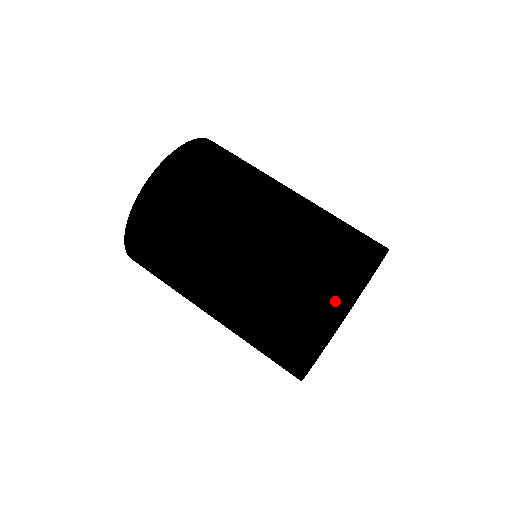
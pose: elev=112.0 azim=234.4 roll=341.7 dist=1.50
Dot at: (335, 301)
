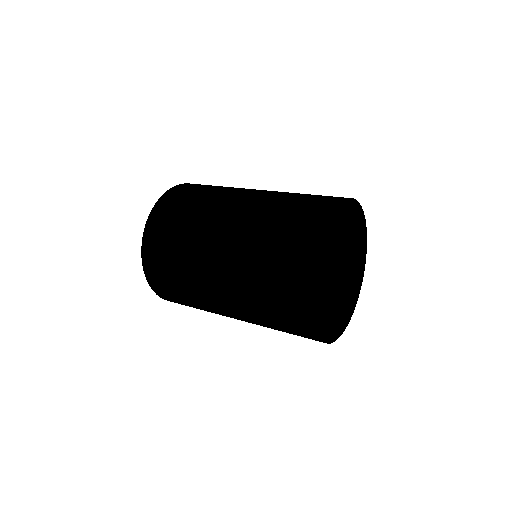
Dot at: (301, 270)
